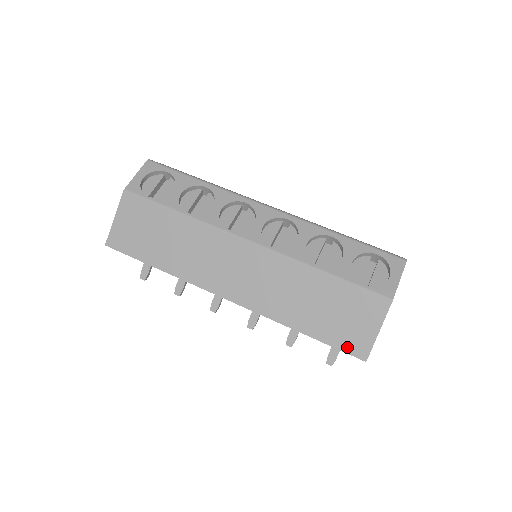
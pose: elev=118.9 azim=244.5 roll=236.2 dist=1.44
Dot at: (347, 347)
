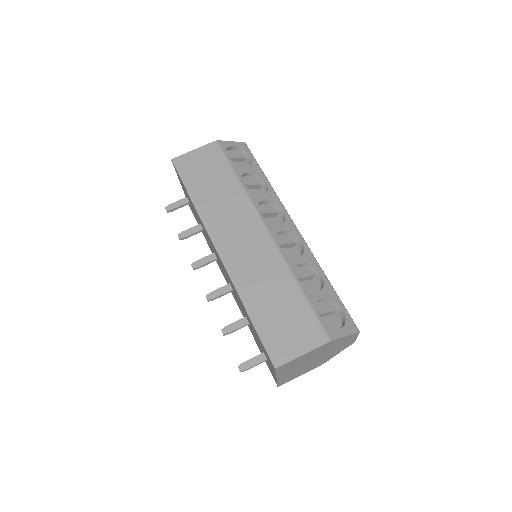
Dot at: (271, 348)
